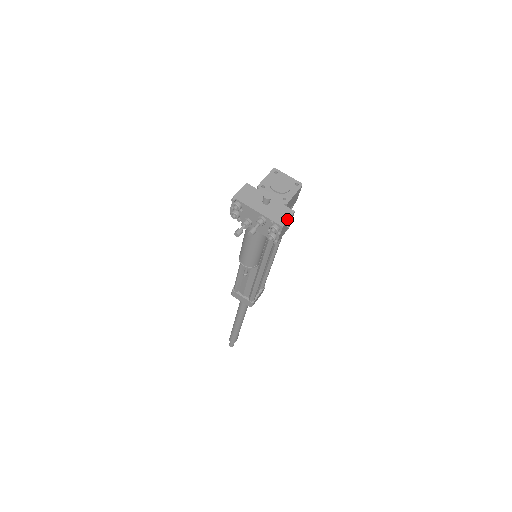
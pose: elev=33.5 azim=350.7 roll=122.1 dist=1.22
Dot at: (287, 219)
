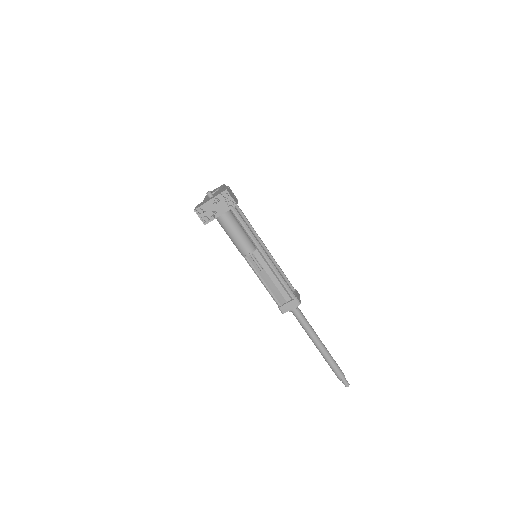
Dot at: (226, 188)
